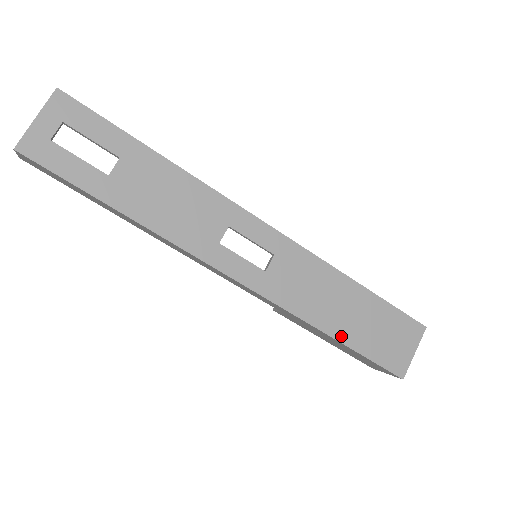
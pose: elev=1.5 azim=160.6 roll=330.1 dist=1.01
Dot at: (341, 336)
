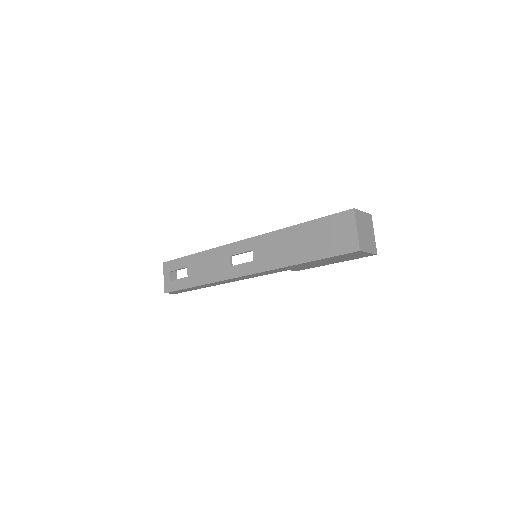
Dot at: (306, 259)
